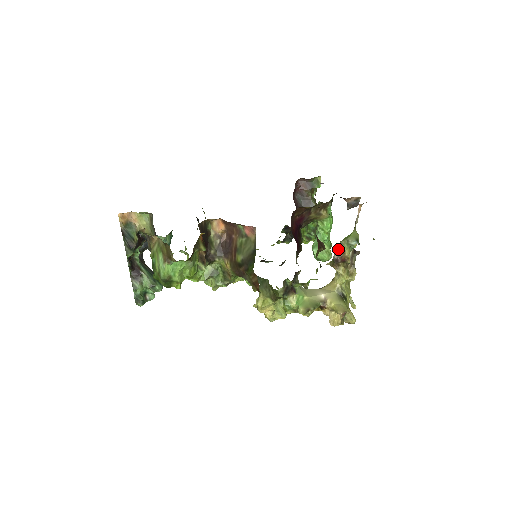
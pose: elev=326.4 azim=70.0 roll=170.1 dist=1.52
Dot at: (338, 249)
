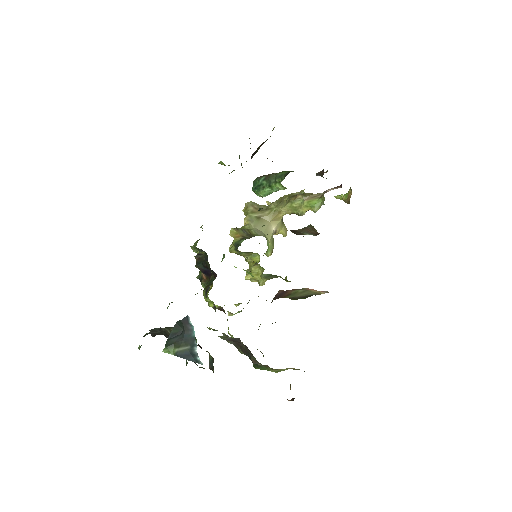
Dot at: occluded
